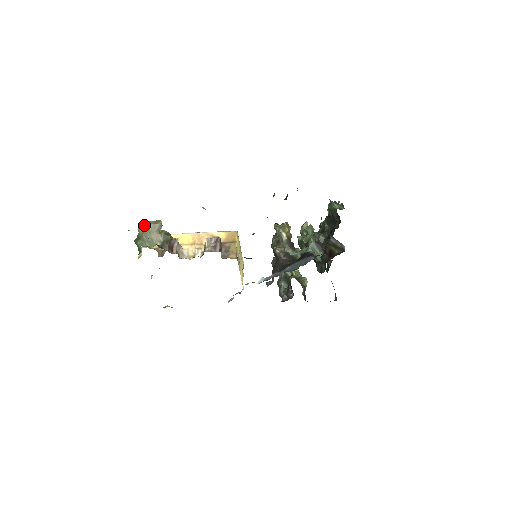
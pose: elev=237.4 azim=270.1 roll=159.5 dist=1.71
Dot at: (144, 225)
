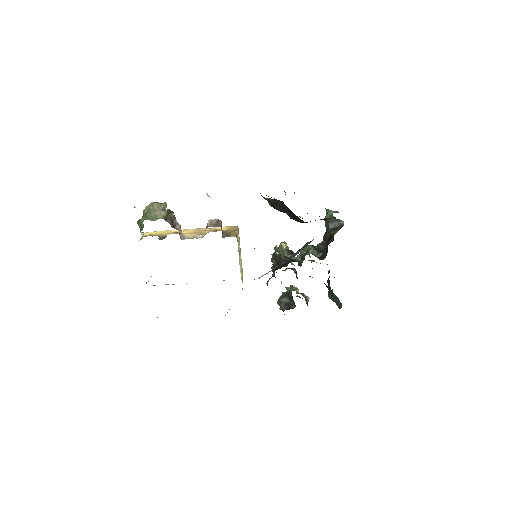
Dot at: (150, 205)
